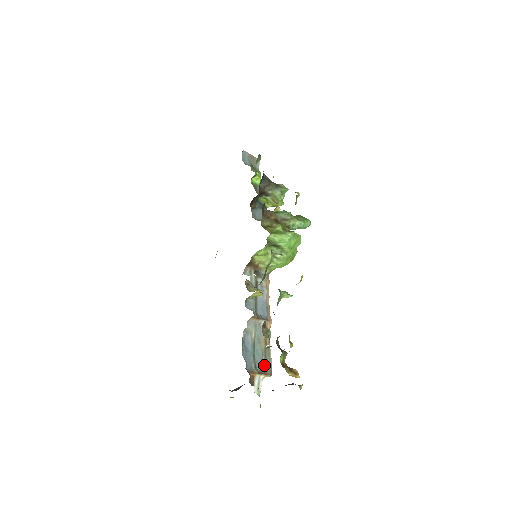
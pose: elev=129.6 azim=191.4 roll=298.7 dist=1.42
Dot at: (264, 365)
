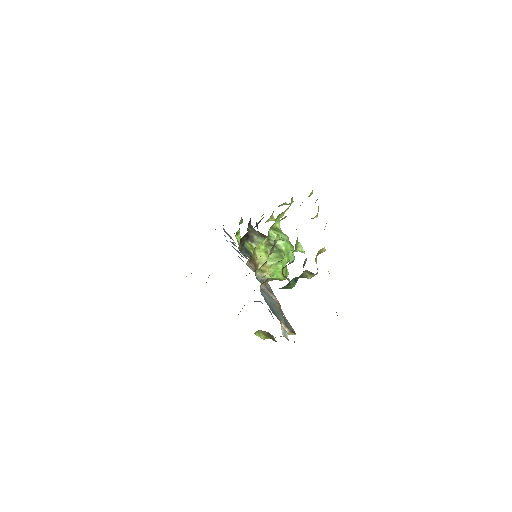
Dot at: (285, 325)
